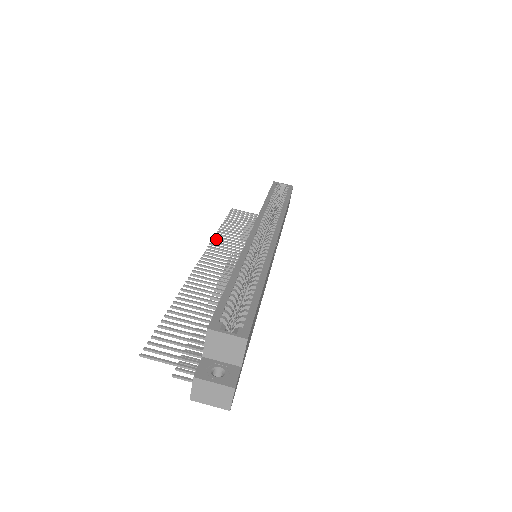
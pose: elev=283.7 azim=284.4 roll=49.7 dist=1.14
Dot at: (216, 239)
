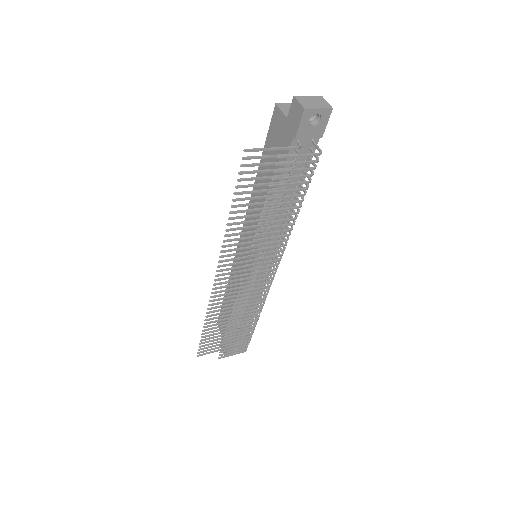
Dot at: occluded
